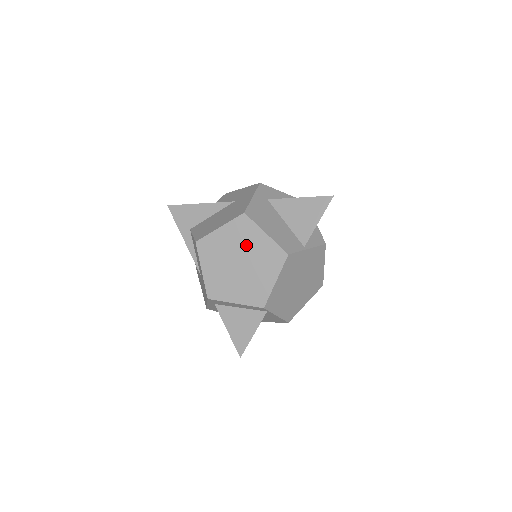
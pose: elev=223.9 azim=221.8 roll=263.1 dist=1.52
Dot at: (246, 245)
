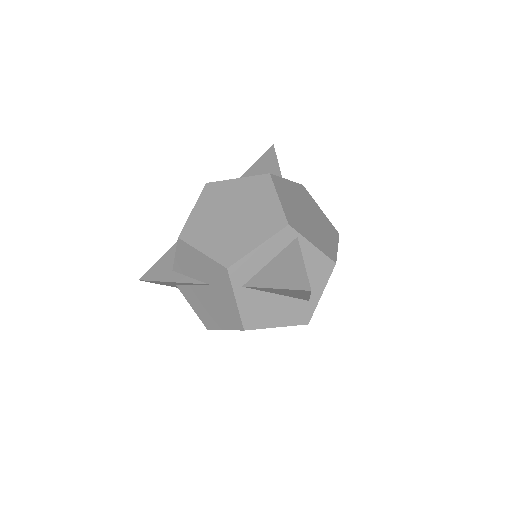
Dot at: (227, 199)
